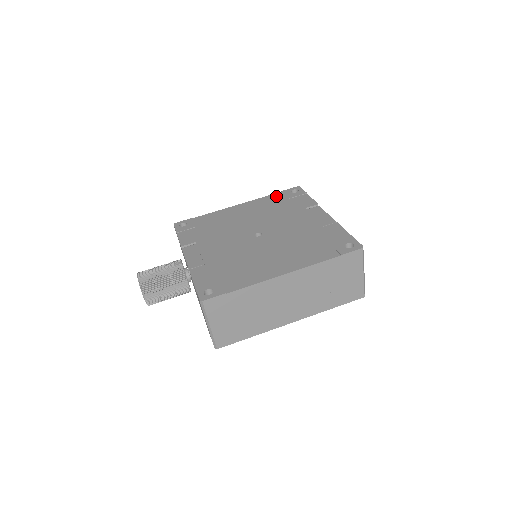
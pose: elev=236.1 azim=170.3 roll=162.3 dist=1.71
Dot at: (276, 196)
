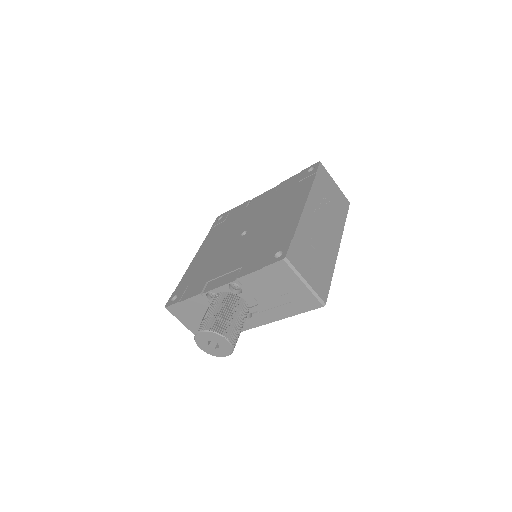
Dot at: (213, 230)
